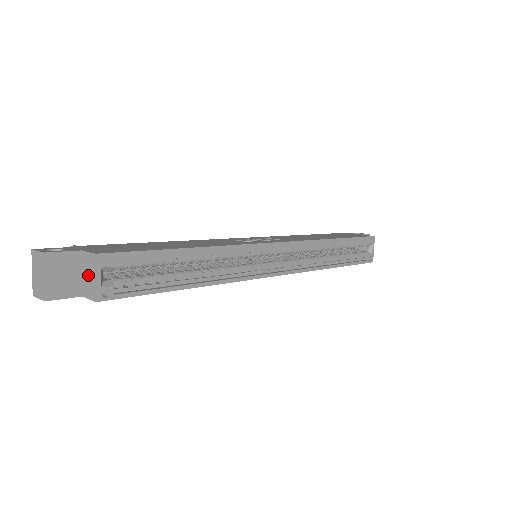
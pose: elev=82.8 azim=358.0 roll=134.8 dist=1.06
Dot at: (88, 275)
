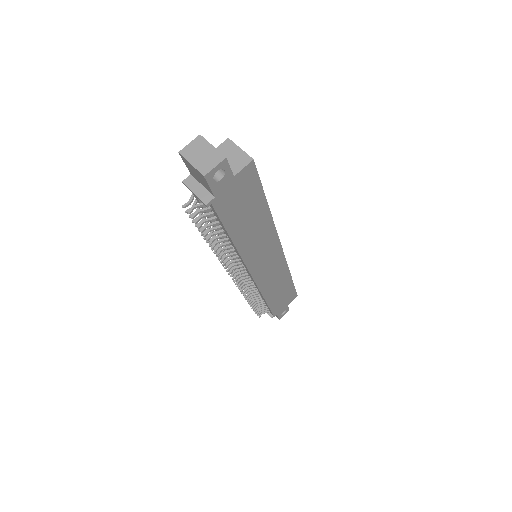
Dot at: (230, 156)
